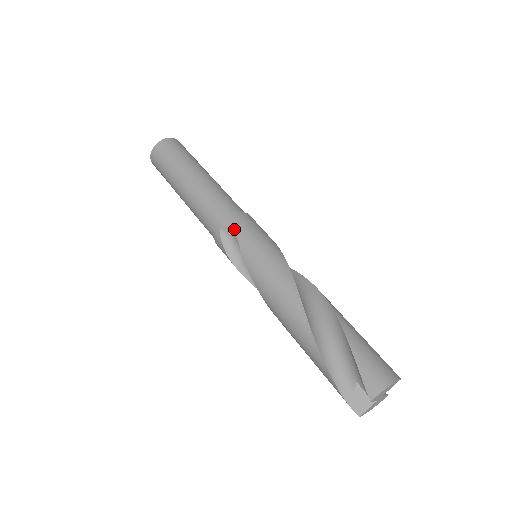
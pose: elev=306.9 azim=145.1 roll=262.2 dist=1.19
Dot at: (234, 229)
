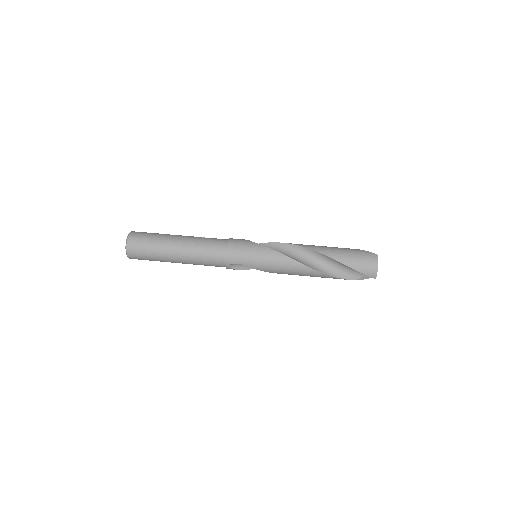
Dot at: (236, 262)
